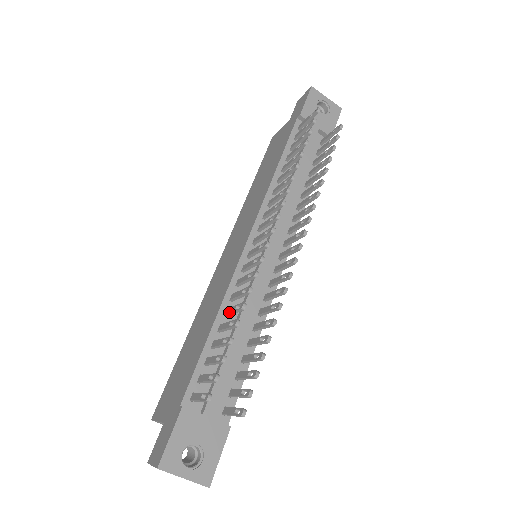
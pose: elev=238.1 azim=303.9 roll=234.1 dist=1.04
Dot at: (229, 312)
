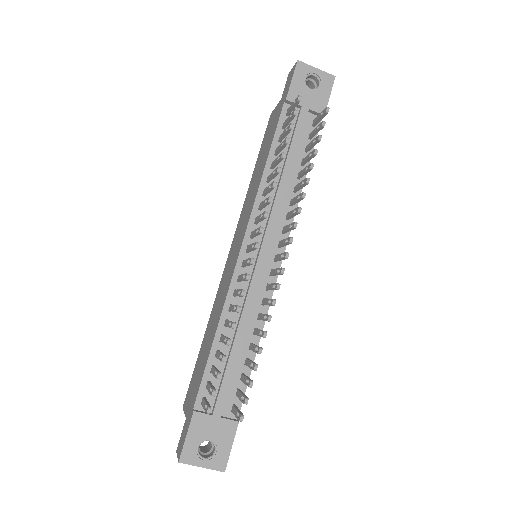
Dot at: (226, 325)
